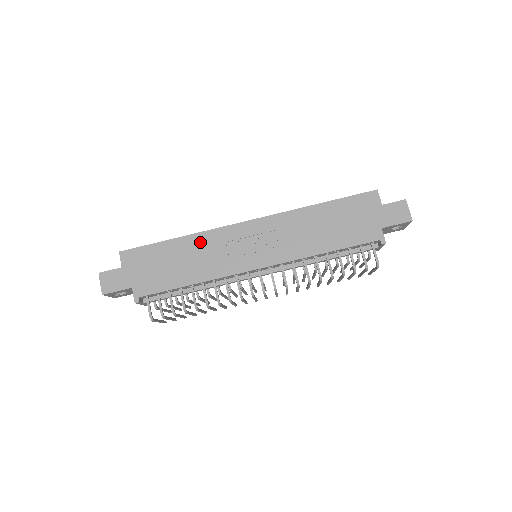
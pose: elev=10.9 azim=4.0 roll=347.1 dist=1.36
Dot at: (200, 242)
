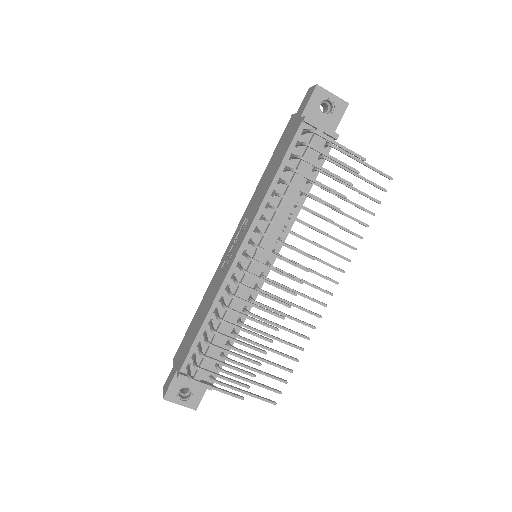
Dot at: (209, 289)
